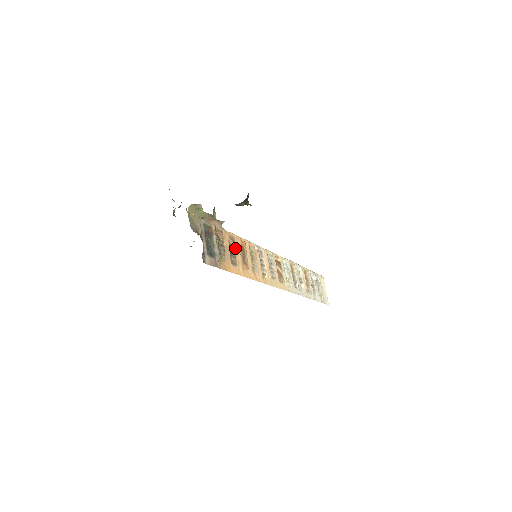
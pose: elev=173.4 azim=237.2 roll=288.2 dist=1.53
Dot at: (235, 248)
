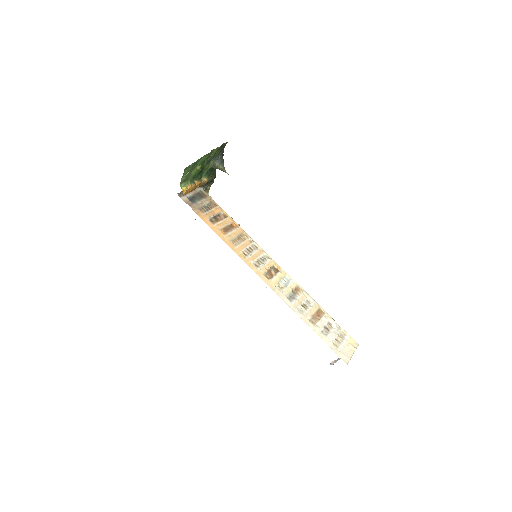
Dot at: (222, 219)
